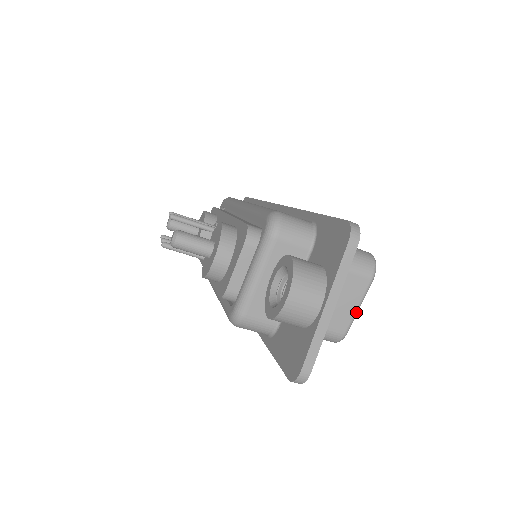
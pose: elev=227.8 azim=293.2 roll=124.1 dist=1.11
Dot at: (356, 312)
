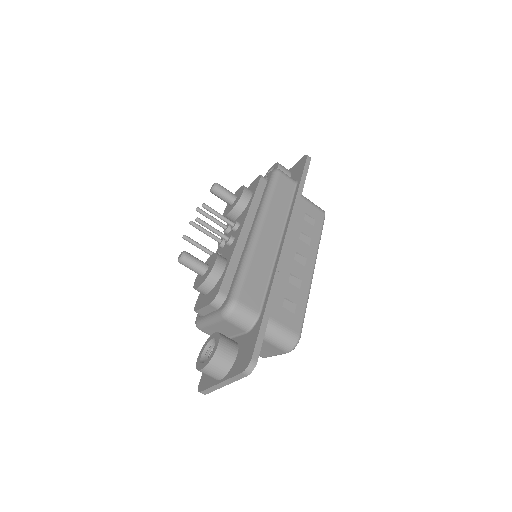
Dot at: occluded
